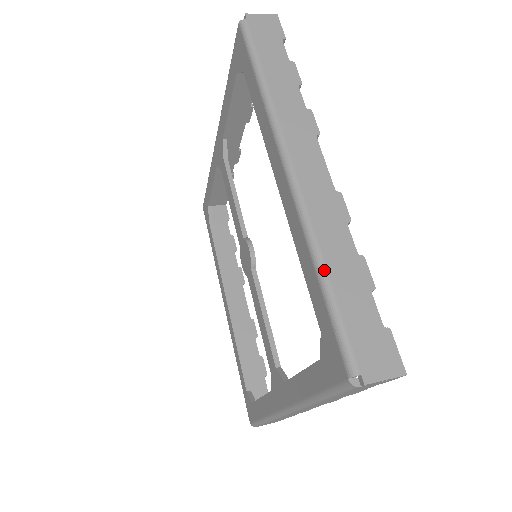
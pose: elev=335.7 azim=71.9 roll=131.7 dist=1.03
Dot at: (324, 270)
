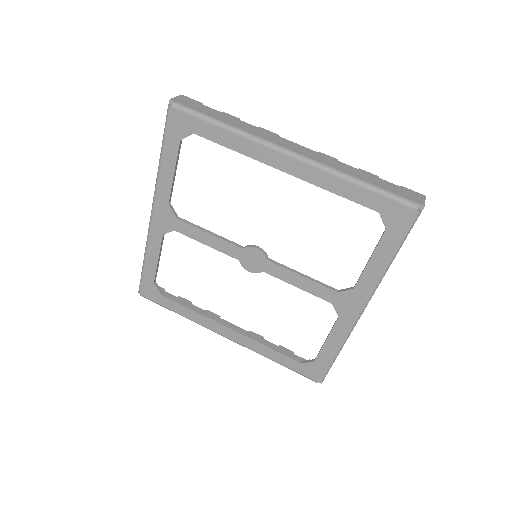
Dot at: (360, 180)
